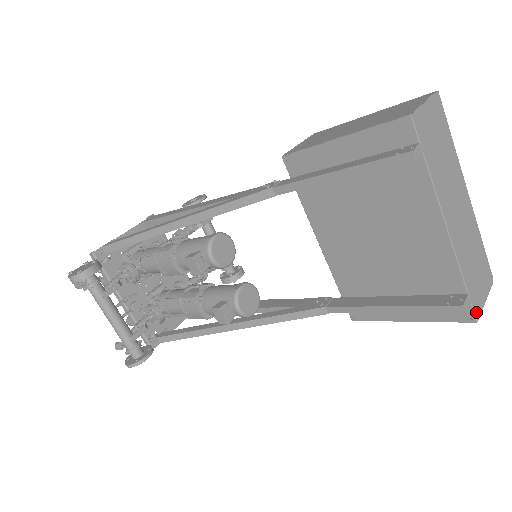
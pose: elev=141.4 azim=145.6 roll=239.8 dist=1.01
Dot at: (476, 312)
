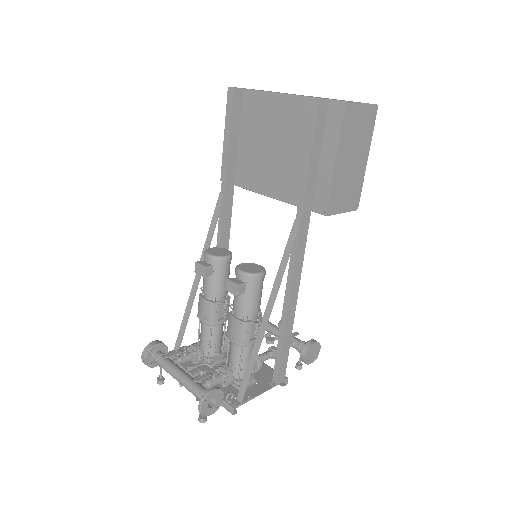
Dot at: (342, 101)
